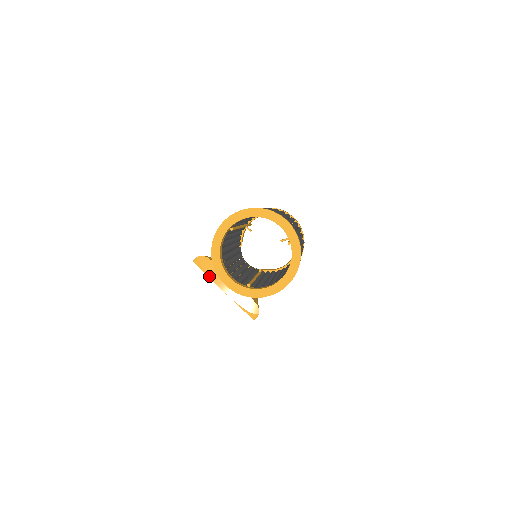
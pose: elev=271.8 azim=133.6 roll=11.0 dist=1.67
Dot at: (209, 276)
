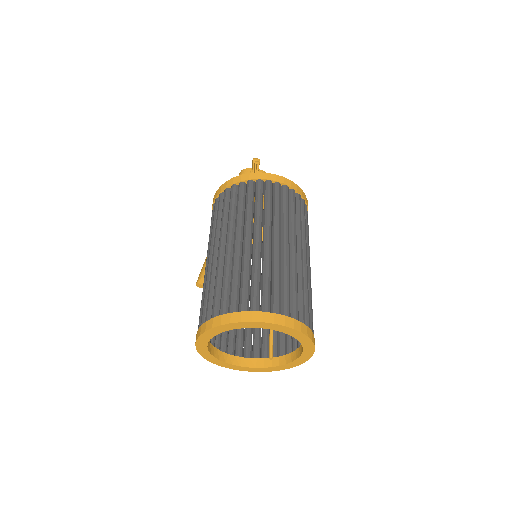
Dot at: occluded
